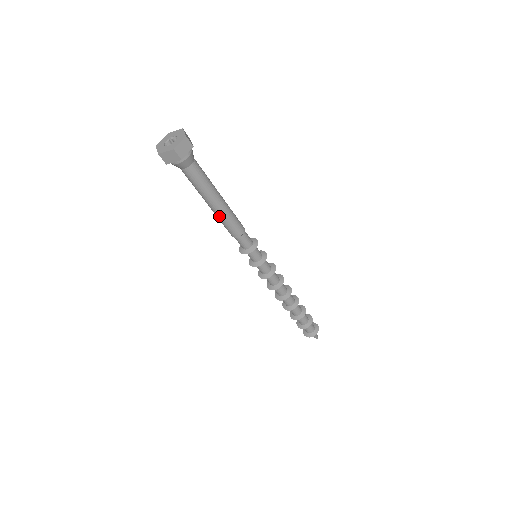
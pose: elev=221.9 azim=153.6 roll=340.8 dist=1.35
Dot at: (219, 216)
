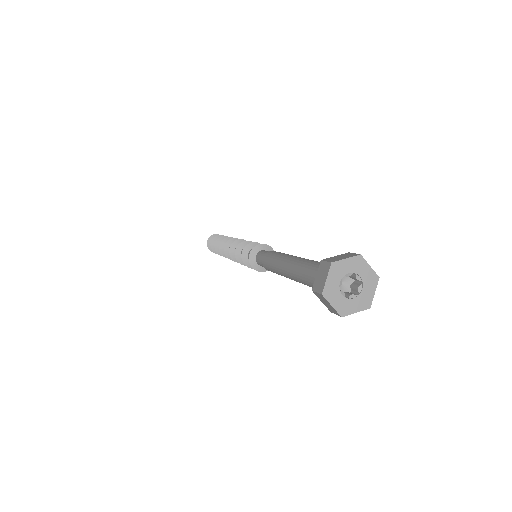
Dot at: occluded
